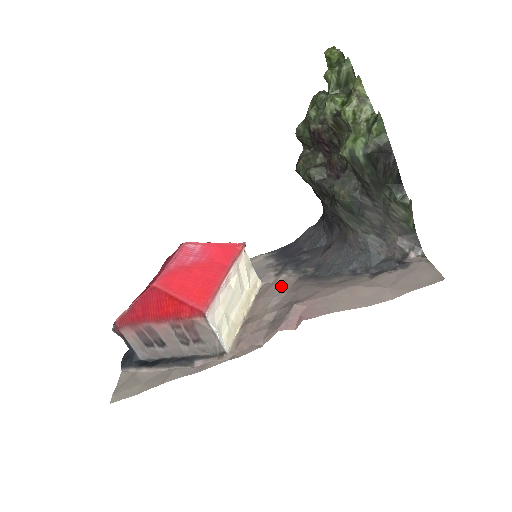
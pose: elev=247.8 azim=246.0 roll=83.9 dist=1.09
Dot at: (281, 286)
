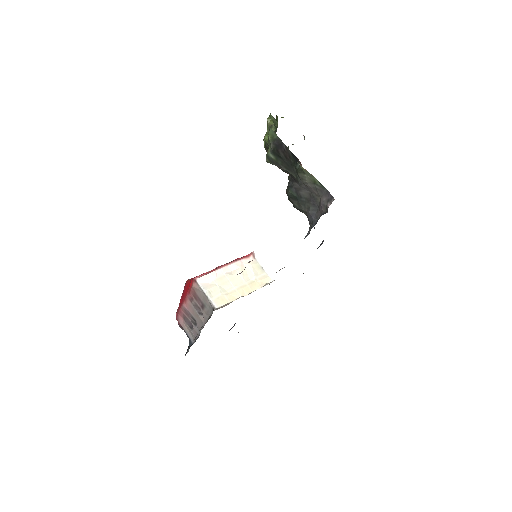
Dot at: occluded
